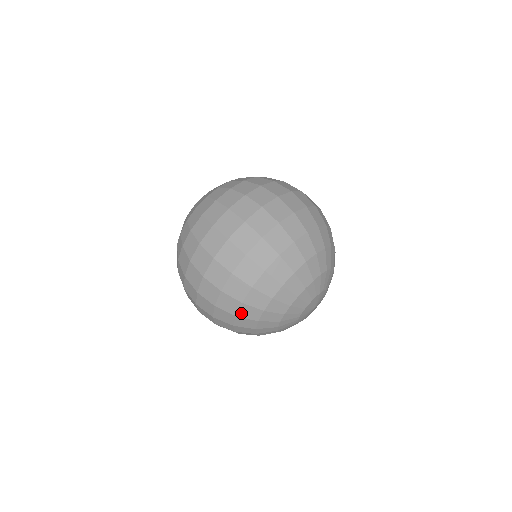
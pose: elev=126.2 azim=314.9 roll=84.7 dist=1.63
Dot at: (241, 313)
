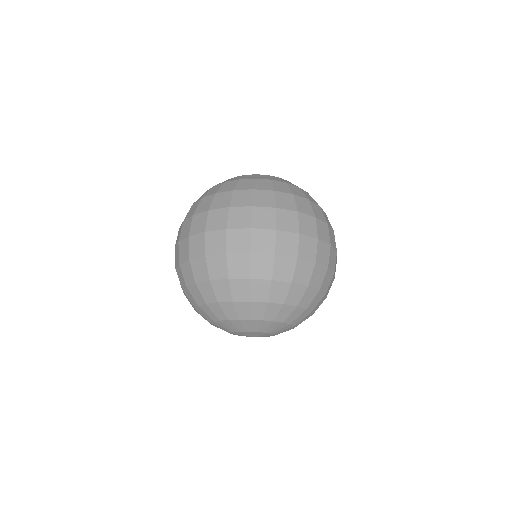
Dot at: (185, 292)
